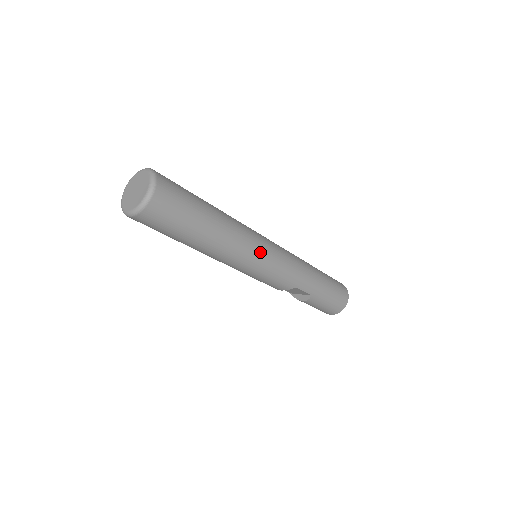
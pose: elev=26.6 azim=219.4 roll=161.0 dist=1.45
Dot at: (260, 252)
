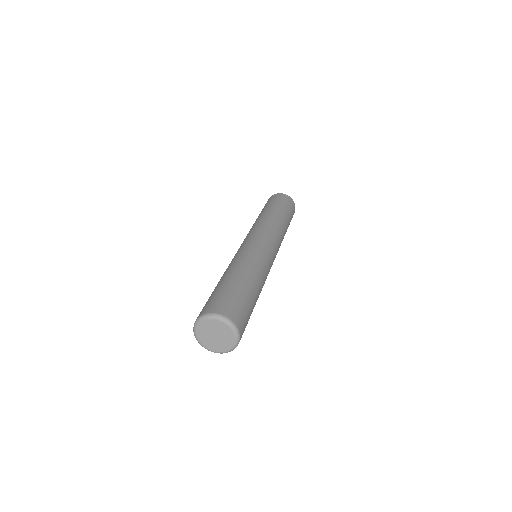
Dot at: occluded
